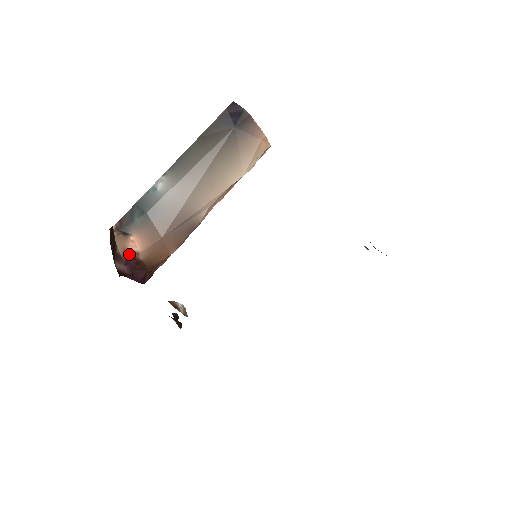
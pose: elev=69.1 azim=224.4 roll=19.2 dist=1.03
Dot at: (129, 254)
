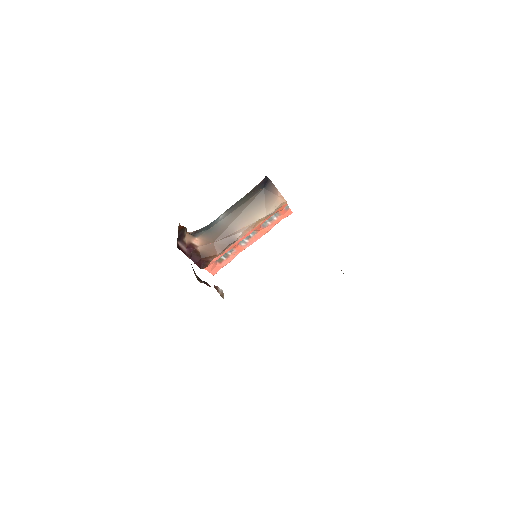
Dot at: (191, 245)
